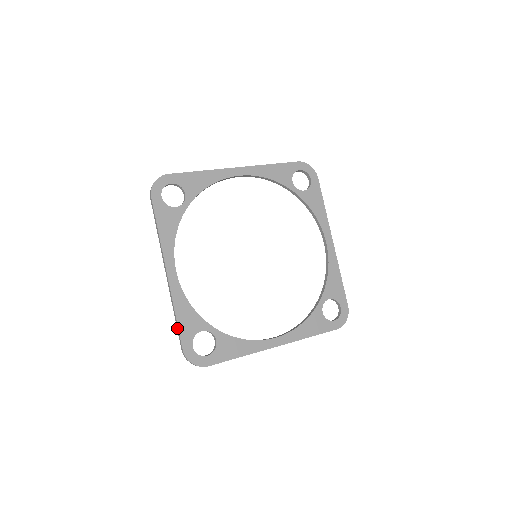
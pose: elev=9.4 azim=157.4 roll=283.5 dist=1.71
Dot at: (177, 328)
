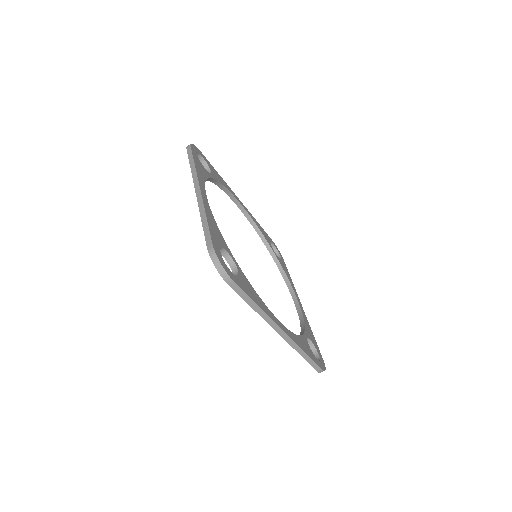
Dot at: (205, 229)
